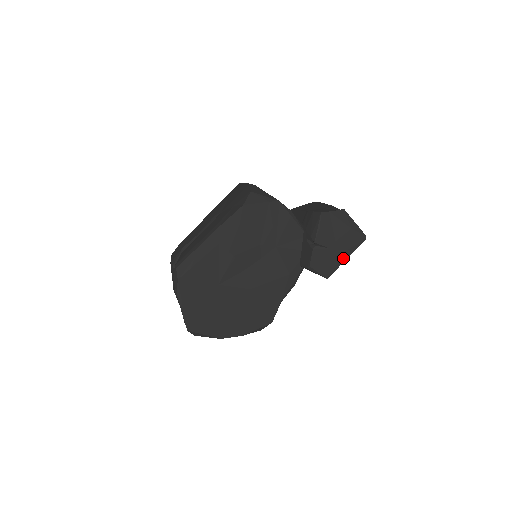
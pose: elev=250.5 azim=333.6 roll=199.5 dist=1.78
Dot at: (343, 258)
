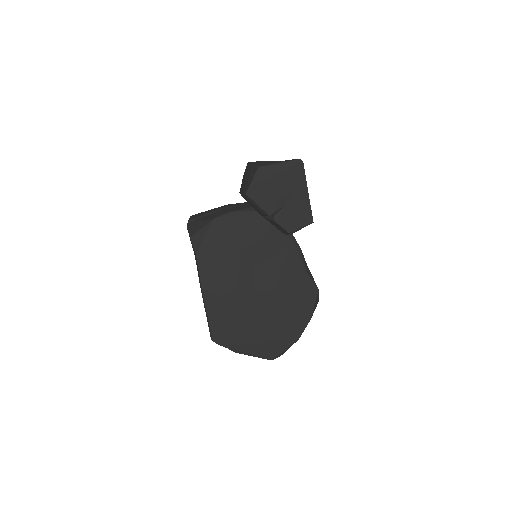
Dot at: (305, 196)
